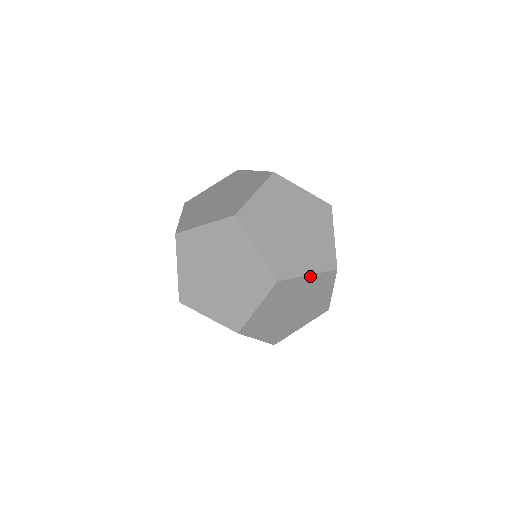
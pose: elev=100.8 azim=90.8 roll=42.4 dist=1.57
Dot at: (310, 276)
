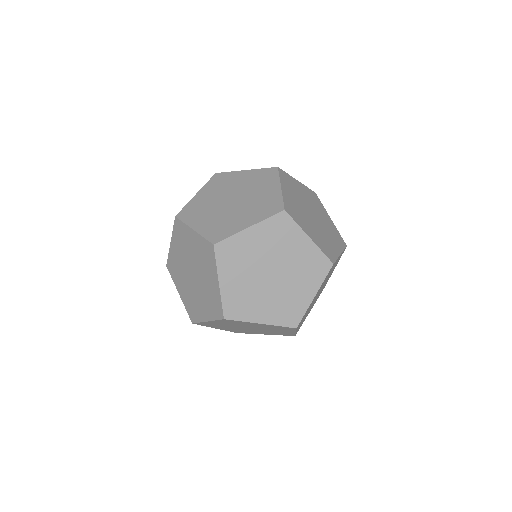
Dot at: (263, 324)
